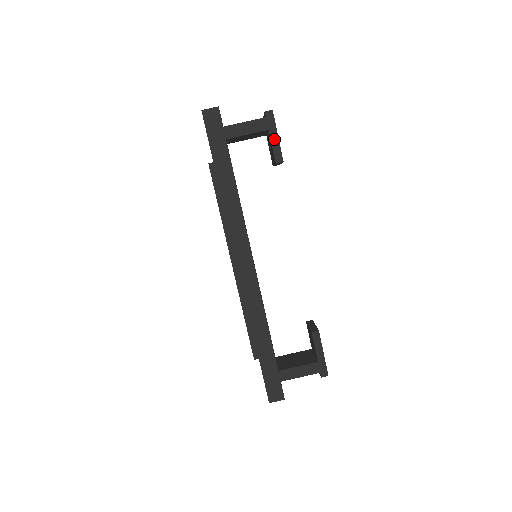
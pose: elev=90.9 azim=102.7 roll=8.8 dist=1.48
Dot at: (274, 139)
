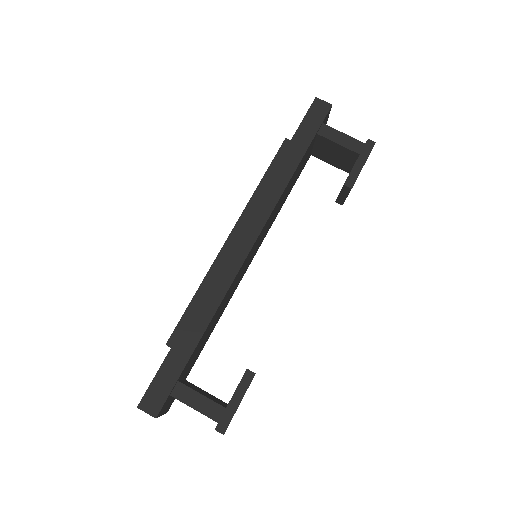
Dot at: (358, 165)
